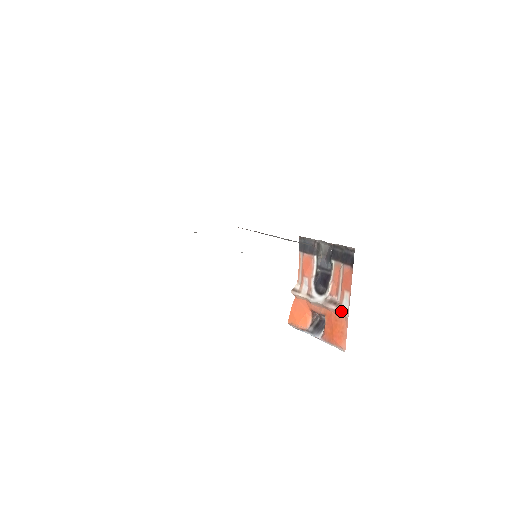
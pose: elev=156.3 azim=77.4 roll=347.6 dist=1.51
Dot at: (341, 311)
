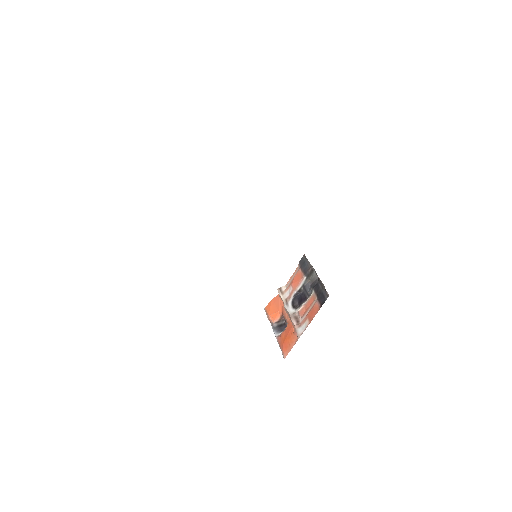
Dot at: (297, 330)
